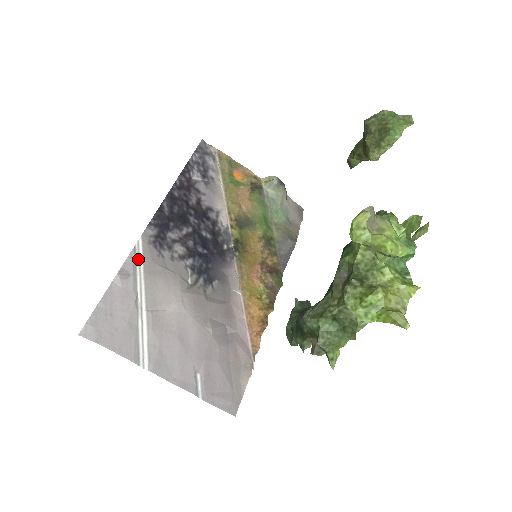
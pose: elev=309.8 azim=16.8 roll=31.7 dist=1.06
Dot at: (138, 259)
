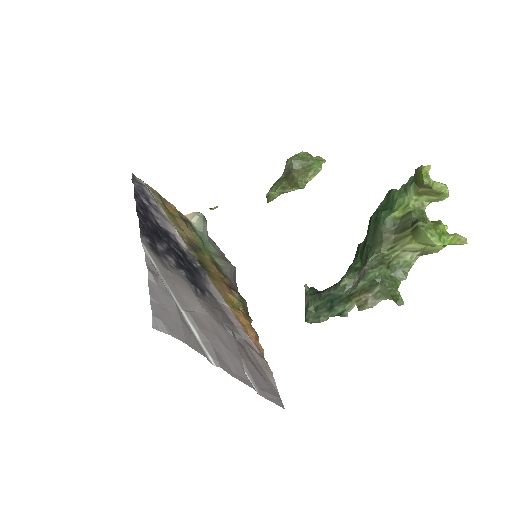
Dot at: (151, 262)
